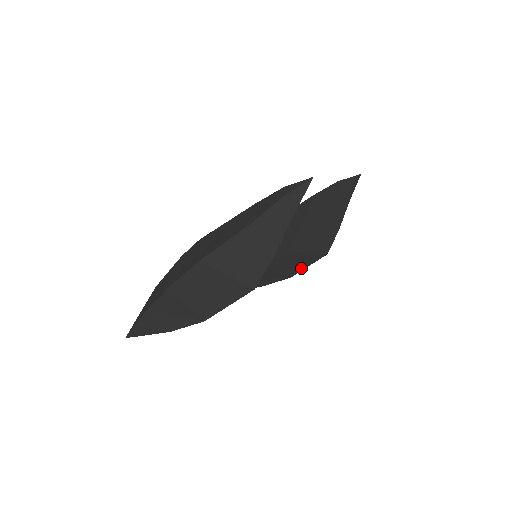
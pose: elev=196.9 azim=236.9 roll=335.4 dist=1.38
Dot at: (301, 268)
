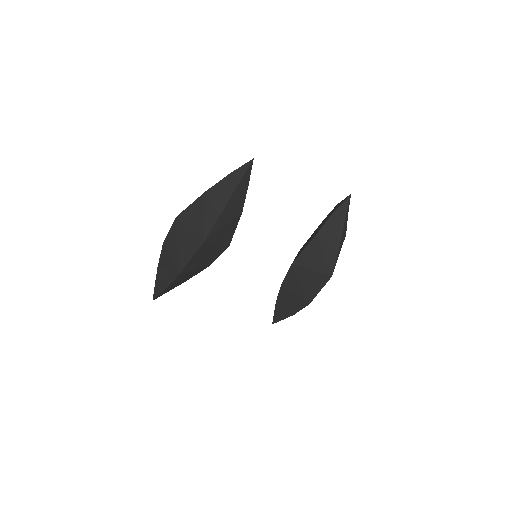
Dot at: (314, 292)
